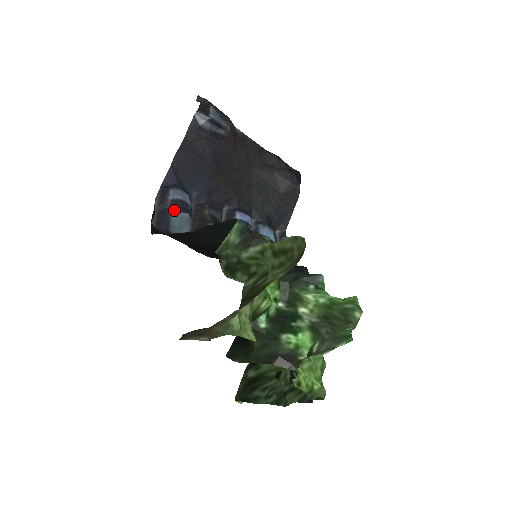
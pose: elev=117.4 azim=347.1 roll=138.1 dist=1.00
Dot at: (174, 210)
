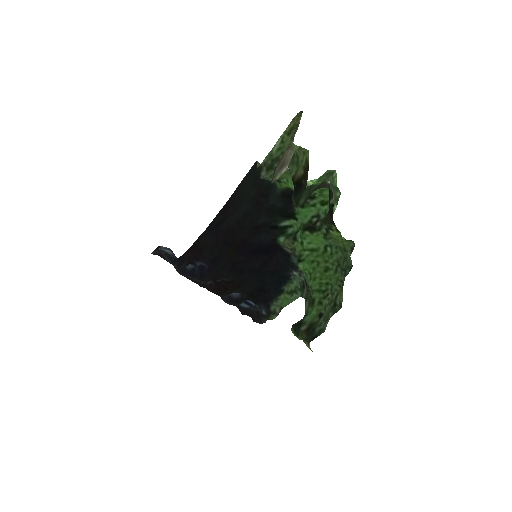
Dot at: occluded
